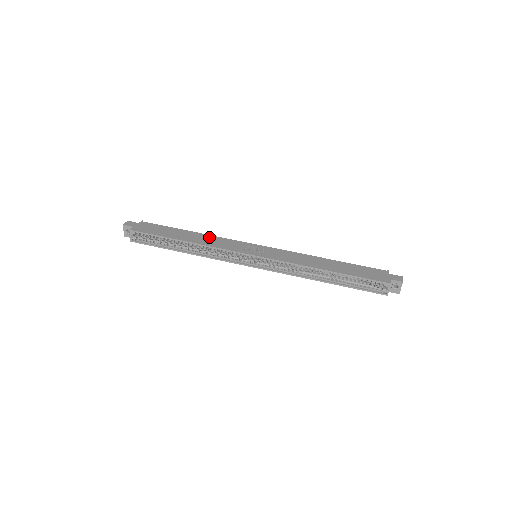
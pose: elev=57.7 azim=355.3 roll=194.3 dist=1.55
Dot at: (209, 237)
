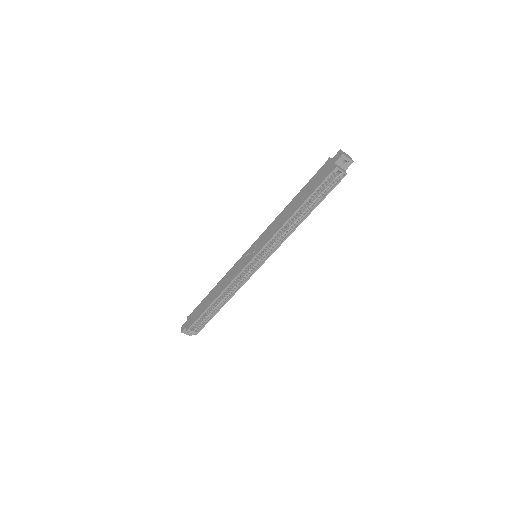
Dot at: (223, 280)
